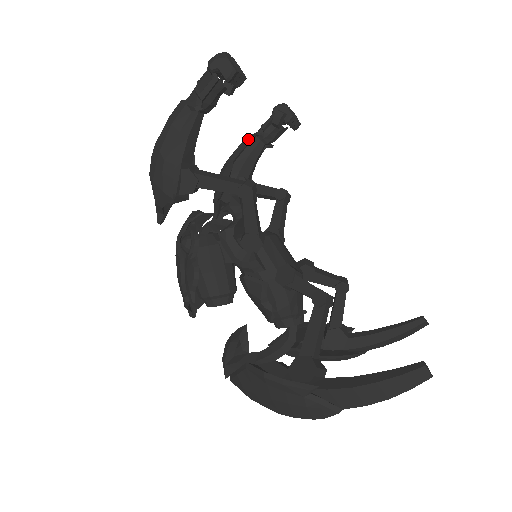
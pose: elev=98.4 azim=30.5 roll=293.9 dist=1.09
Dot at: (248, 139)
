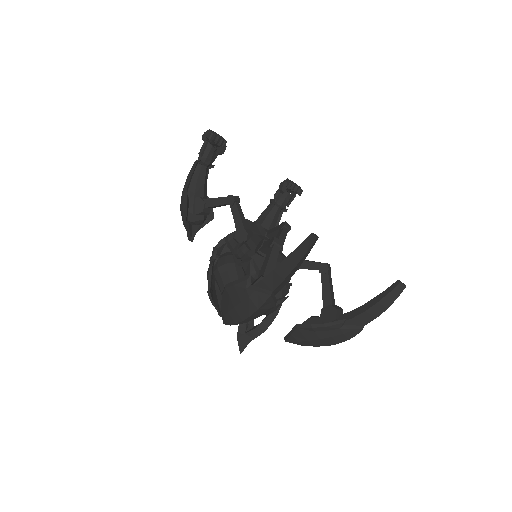
Dot at: (267, 206)
